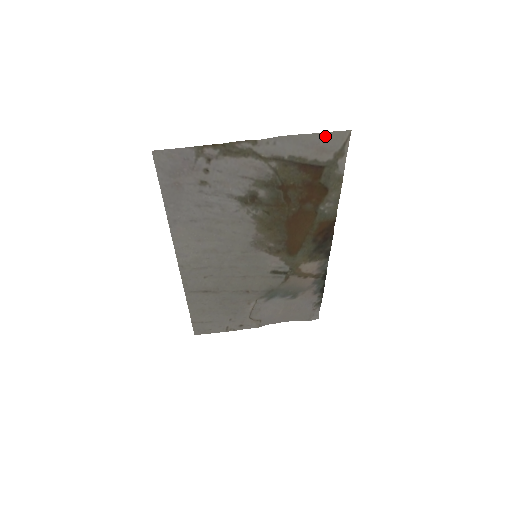
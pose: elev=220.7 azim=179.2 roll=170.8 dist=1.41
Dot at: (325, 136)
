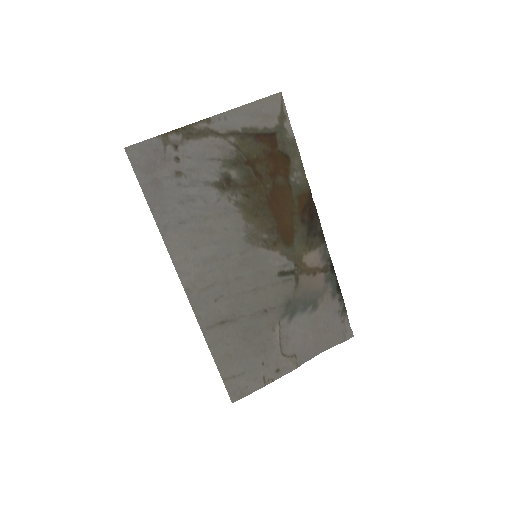
Dot at: (263, 103)
